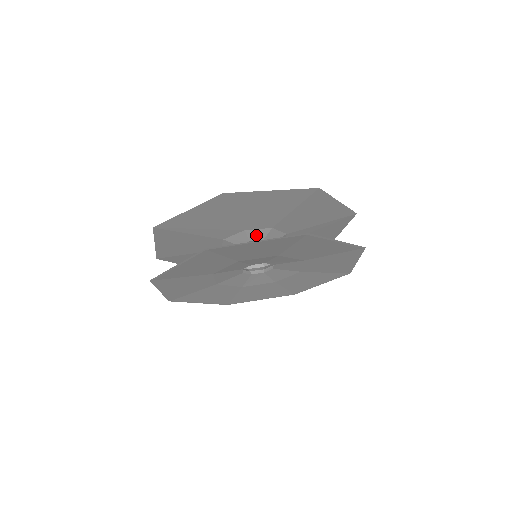
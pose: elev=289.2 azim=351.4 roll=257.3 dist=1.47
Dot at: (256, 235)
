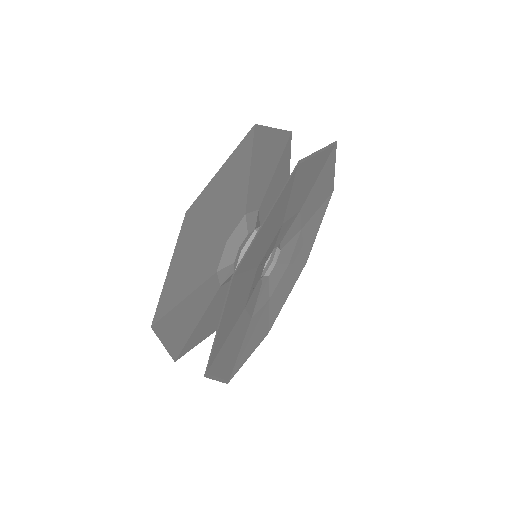
Dot at: (251, 223)
